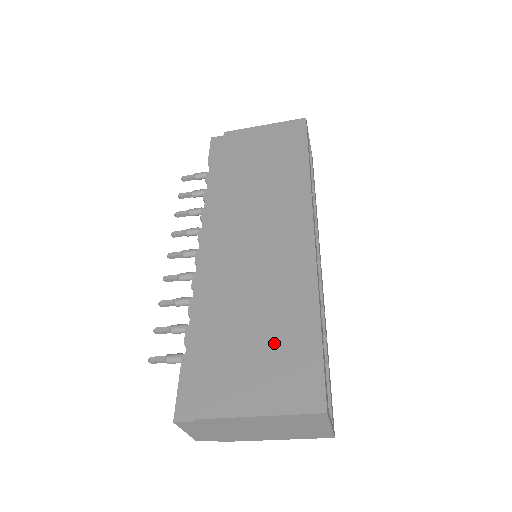
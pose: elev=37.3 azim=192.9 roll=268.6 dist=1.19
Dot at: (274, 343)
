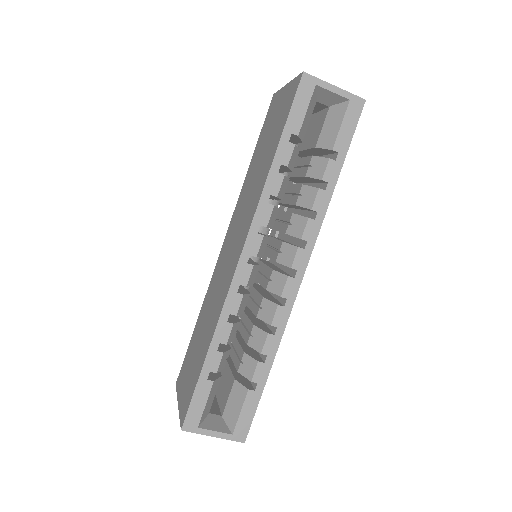
Dot at: (196, 358)
